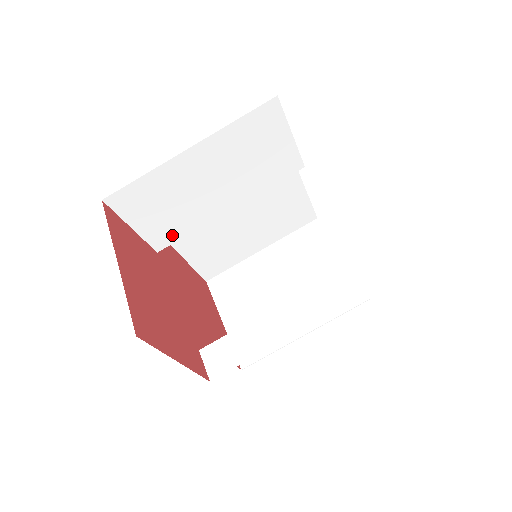
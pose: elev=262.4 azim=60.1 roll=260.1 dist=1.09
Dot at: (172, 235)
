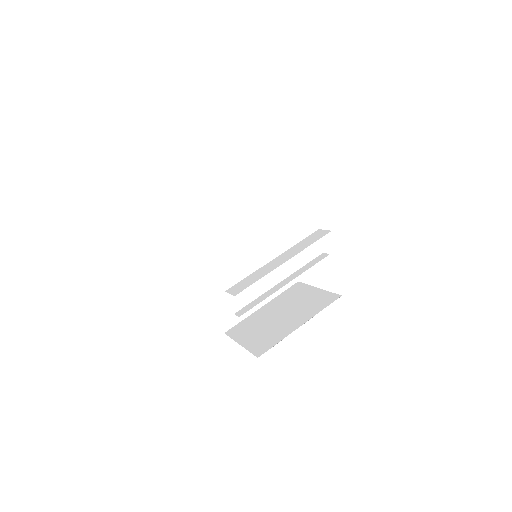
Dot at: (202, 252)
